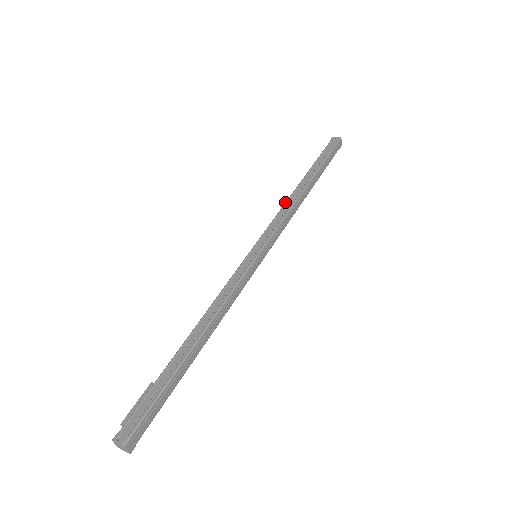
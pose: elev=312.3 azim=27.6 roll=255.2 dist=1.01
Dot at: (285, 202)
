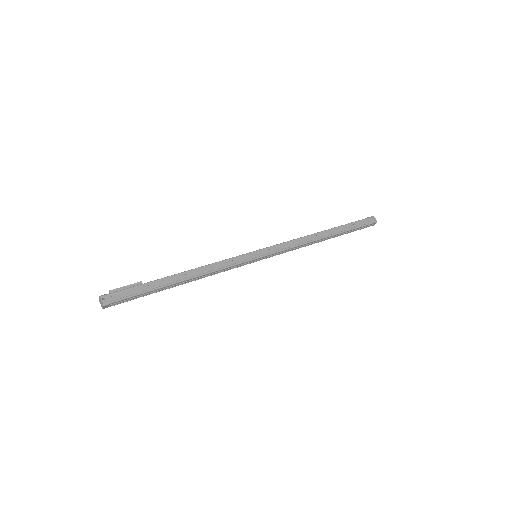
Dot at: (304, 236)
